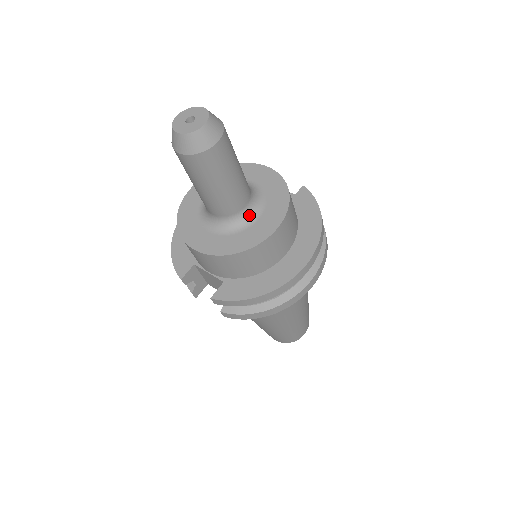
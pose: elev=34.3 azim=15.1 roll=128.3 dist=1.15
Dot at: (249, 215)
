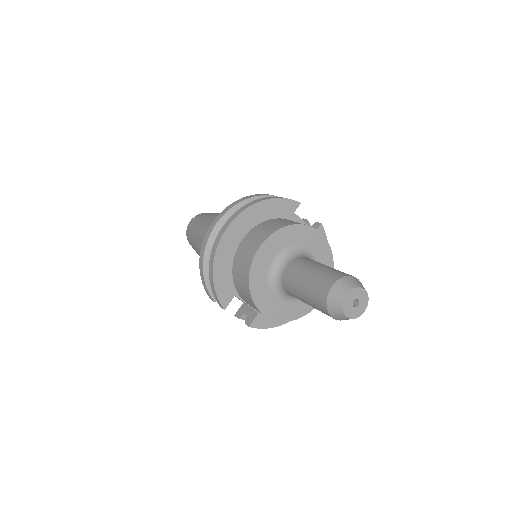
Dot at: occluded
